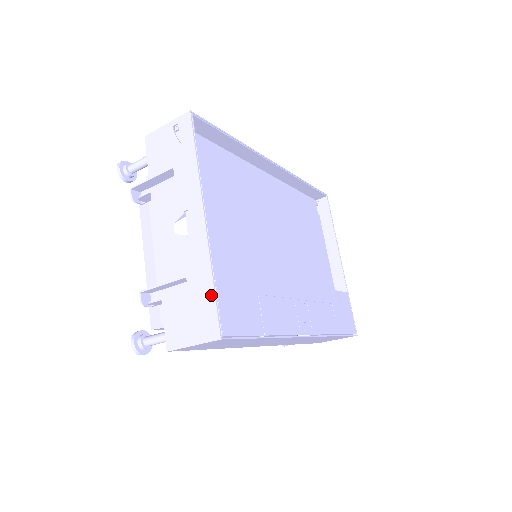
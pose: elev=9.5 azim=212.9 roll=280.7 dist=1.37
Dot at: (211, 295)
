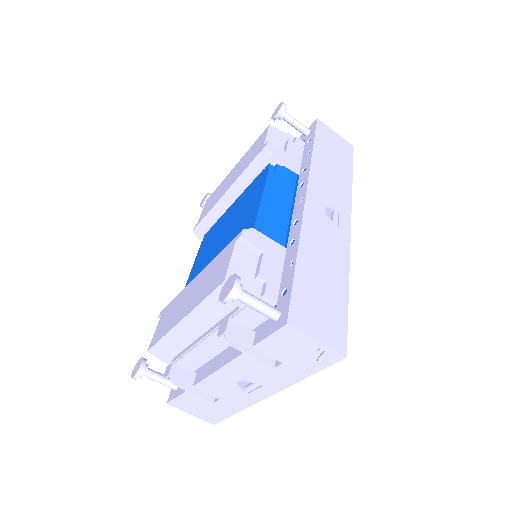
Dot at: (228, 415)
